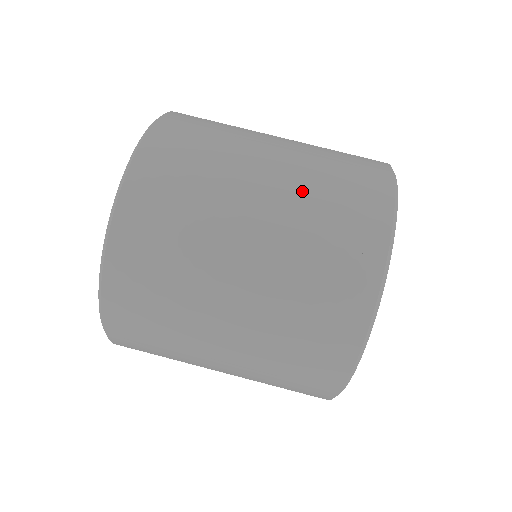
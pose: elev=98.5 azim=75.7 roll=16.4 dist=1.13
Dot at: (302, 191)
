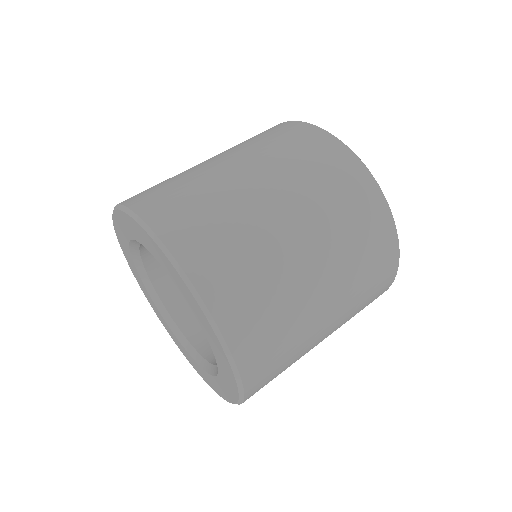
Dot at: (240, 147)
